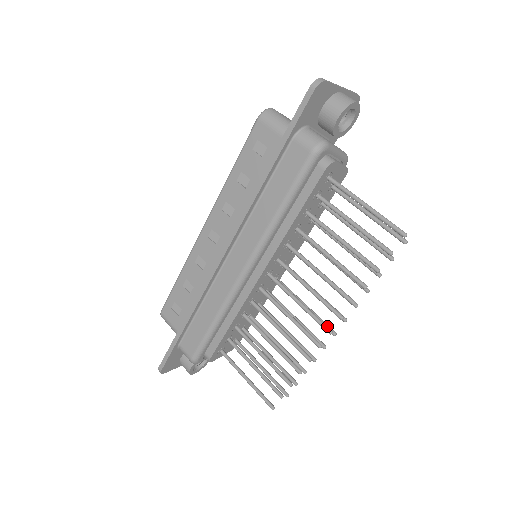
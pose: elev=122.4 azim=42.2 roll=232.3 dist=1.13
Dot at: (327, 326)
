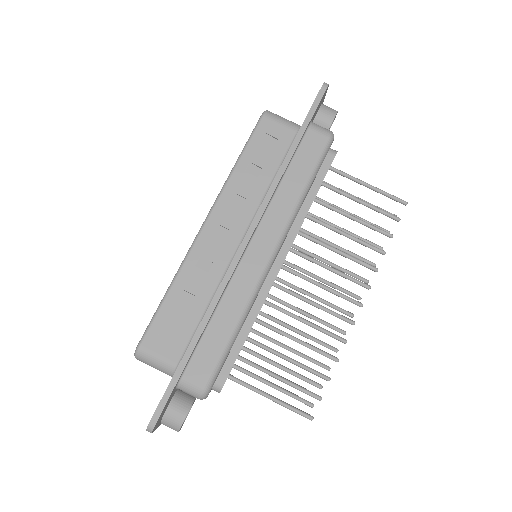
Dot at: occluded
